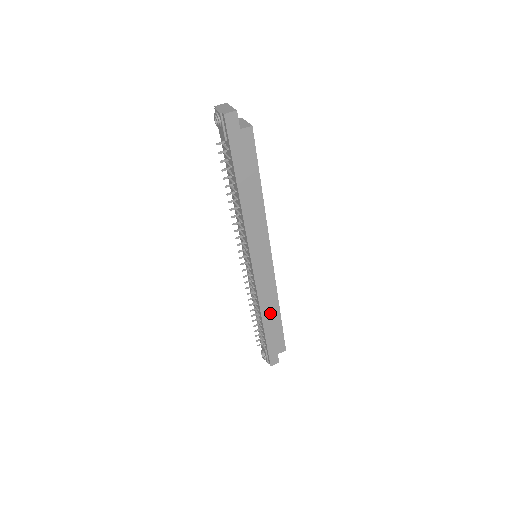
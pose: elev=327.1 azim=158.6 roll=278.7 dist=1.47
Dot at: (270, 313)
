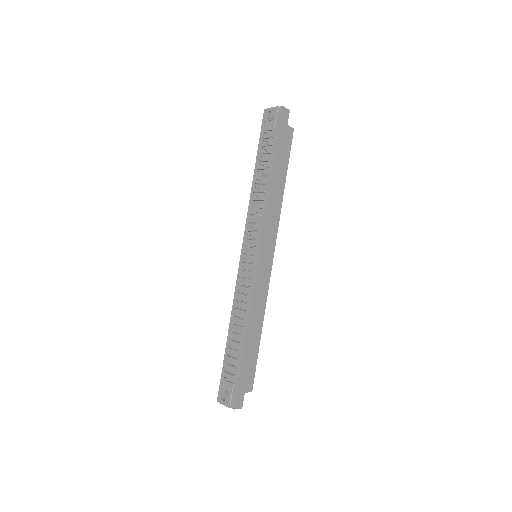
Dot at: (254, 326)
